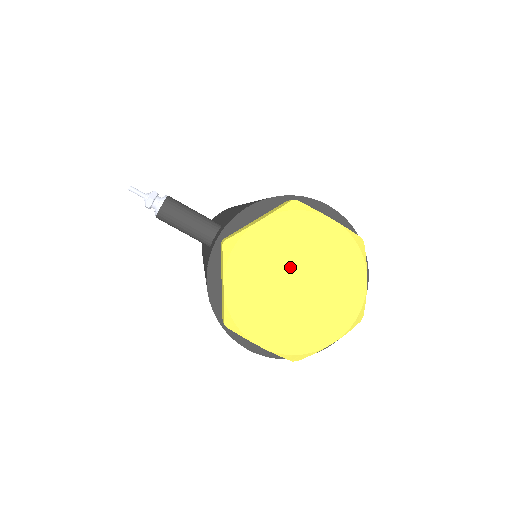
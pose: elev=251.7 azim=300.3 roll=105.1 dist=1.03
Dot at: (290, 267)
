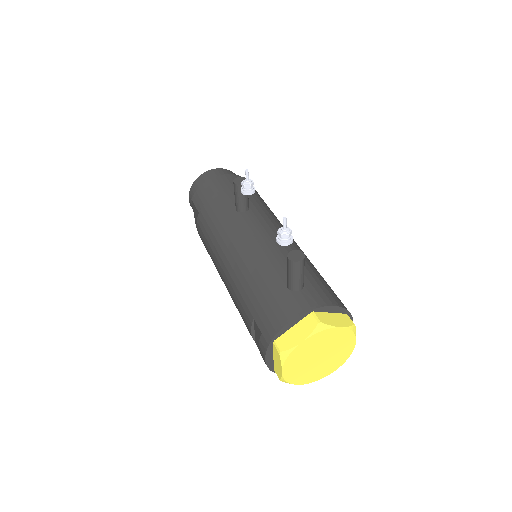
Dot at: (326, 350)
